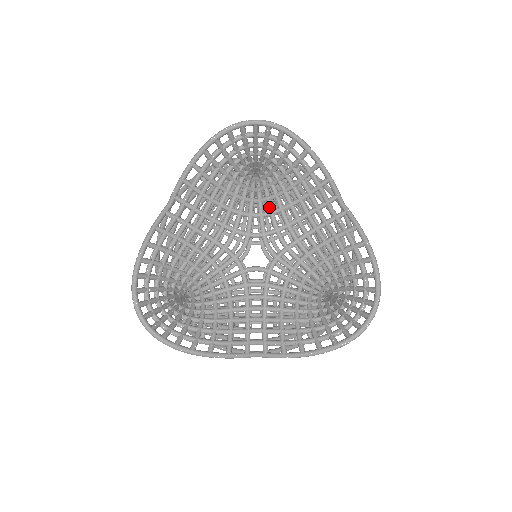
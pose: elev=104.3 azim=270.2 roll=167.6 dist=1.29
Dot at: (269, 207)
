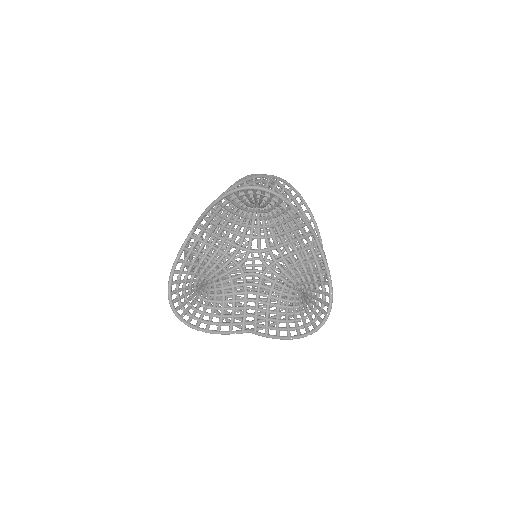
Dot at: (264, 234)
